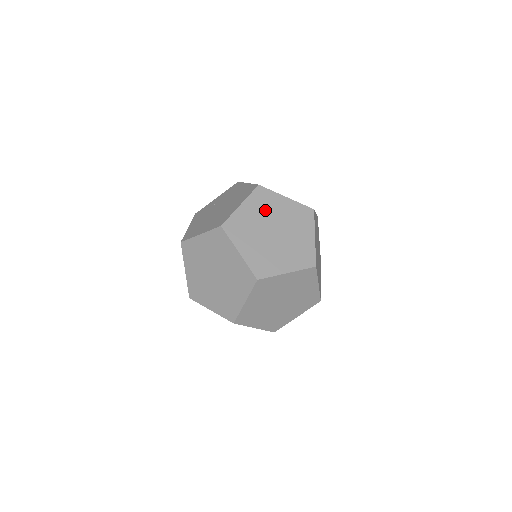
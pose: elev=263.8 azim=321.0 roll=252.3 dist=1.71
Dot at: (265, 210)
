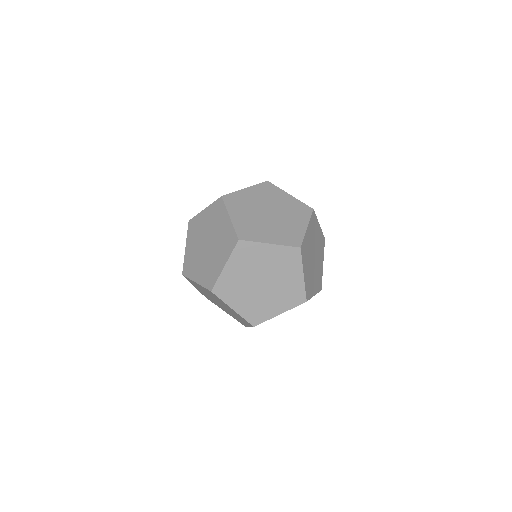
Dot at: (266, 197)
